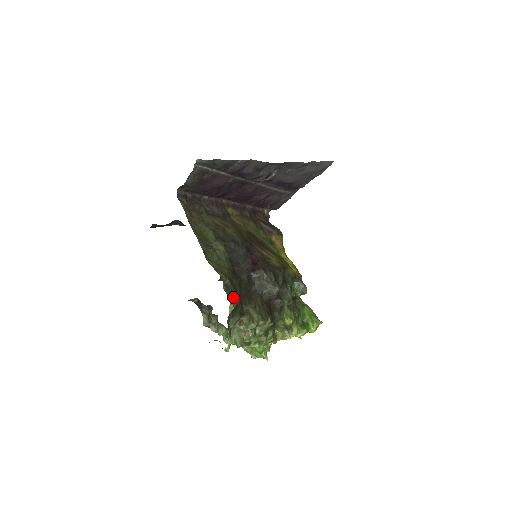
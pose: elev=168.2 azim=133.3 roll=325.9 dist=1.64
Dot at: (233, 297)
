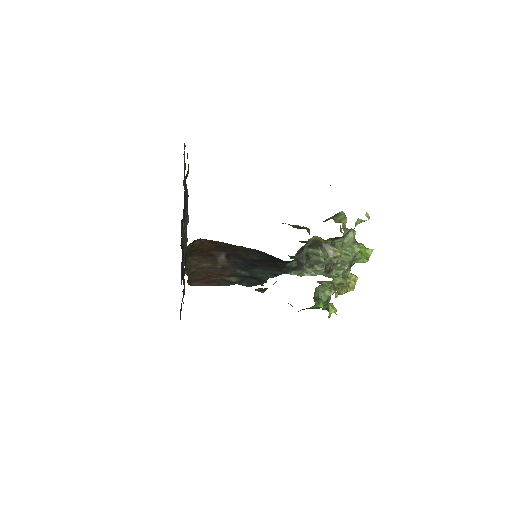
Dot at: occluded
